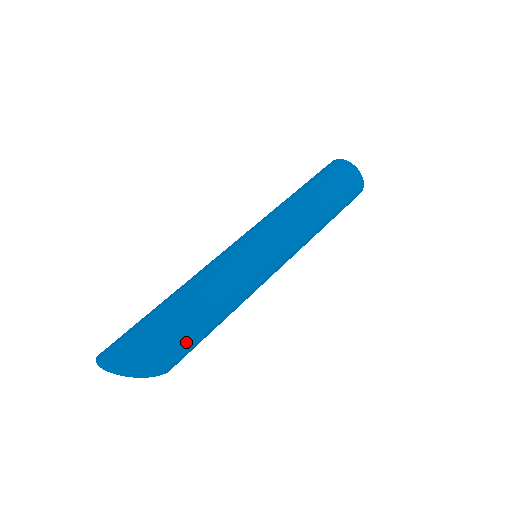
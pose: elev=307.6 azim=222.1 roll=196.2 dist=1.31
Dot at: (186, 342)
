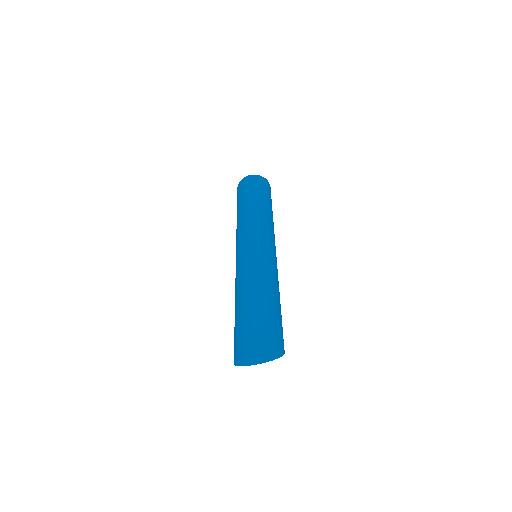
Dot at: (281, 321)
